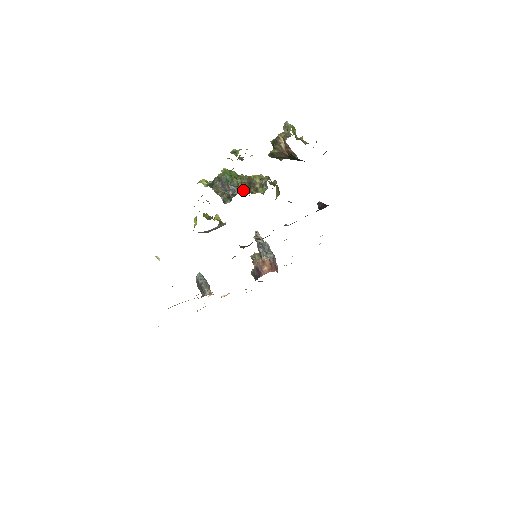
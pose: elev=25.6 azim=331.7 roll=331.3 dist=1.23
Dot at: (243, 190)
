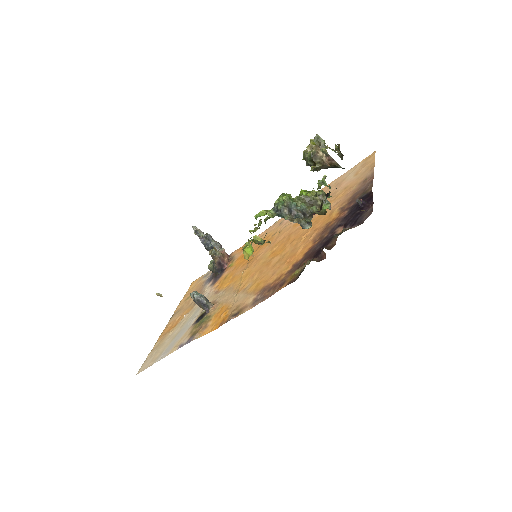
Dot at: occluded
